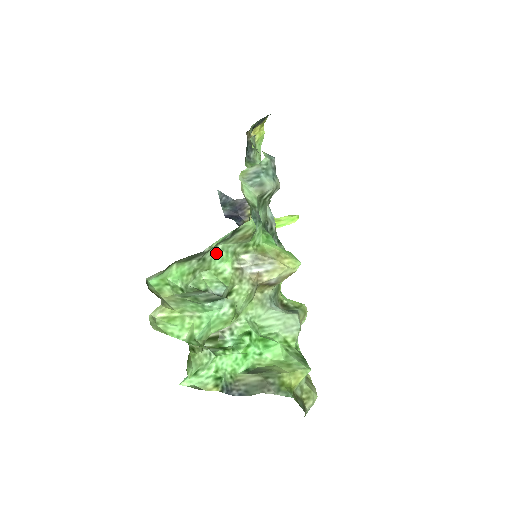
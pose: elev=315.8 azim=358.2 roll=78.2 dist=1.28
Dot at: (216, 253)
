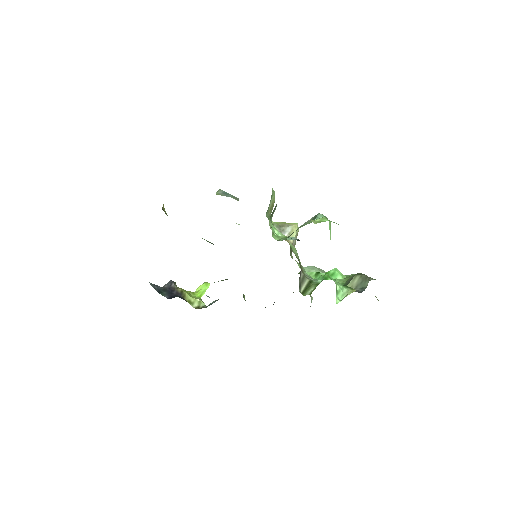
Dot at: occluded
